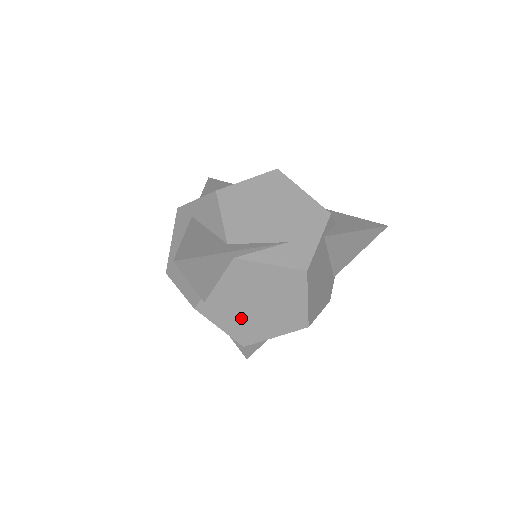
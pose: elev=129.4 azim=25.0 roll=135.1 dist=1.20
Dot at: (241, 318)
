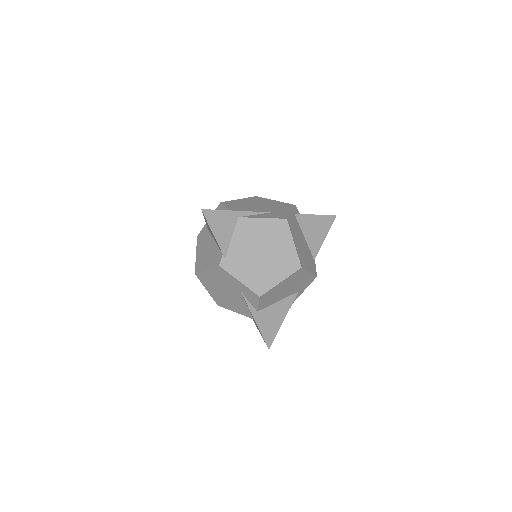
Dot at: (253, 268)
